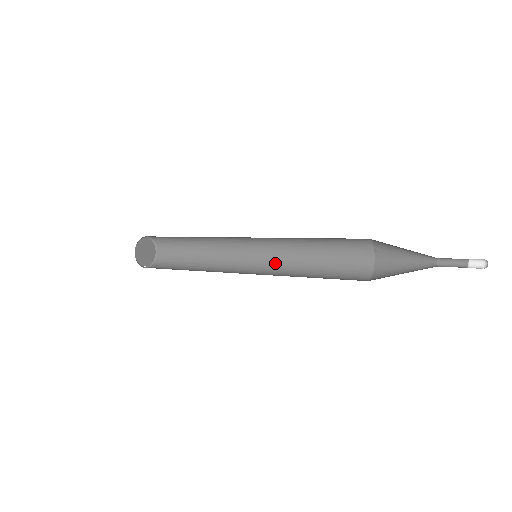
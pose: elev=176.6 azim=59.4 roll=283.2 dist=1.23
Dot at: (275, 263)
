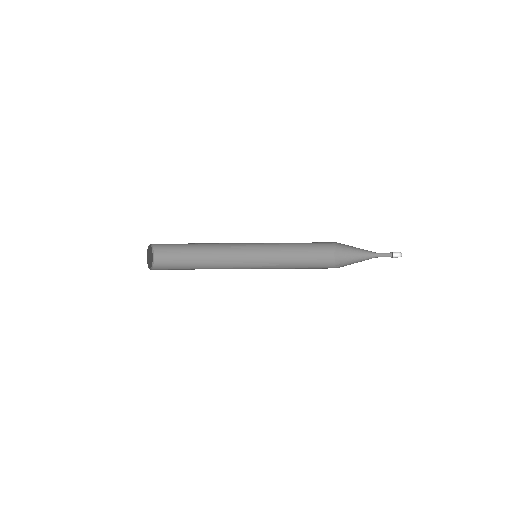
Dot at: occluded
